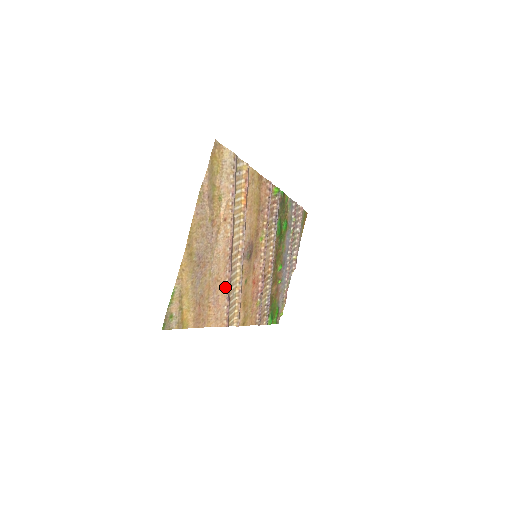
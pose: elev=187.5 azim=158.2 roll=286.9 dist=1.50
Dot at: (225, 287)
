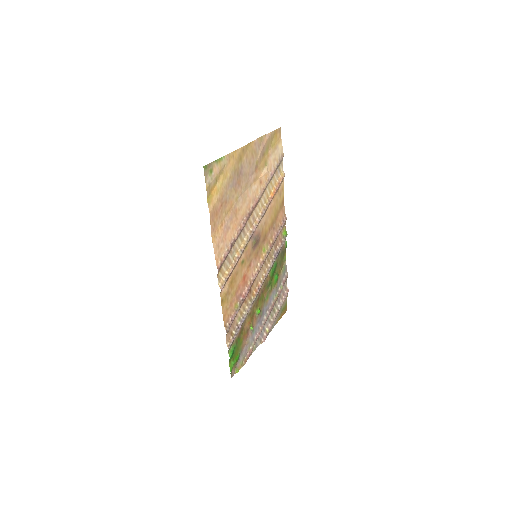
Dot at: (235, 231)
